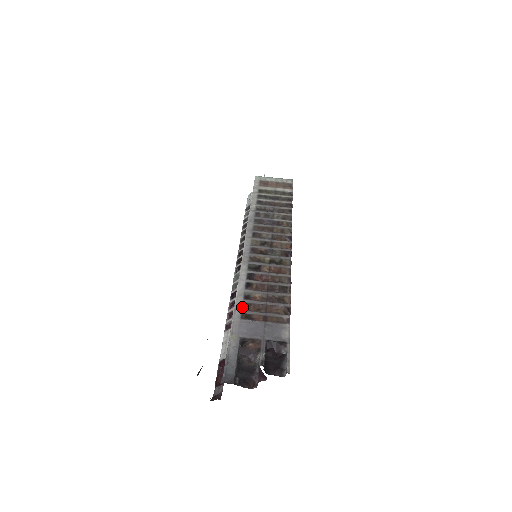
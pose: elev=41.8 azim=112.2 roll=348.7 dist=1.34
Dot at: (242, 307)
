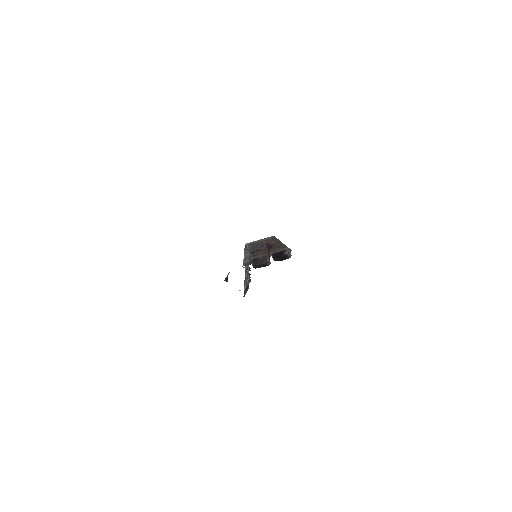
Dot at: (249, 256)
